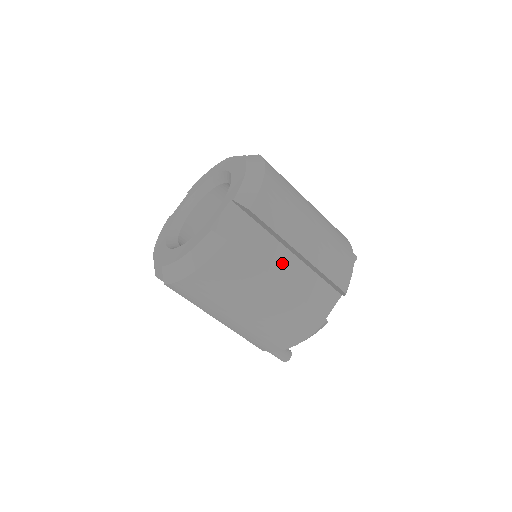
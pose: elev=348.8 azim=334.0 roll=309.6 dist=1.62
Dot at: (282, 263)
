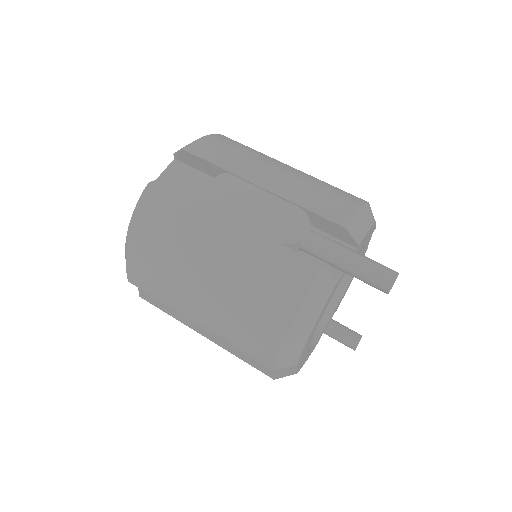
Dot at: occluded
